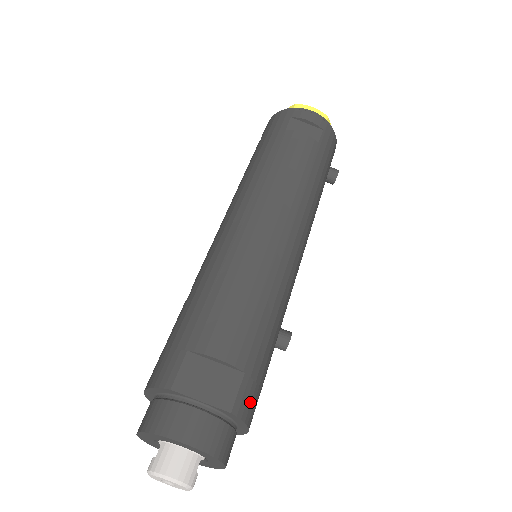
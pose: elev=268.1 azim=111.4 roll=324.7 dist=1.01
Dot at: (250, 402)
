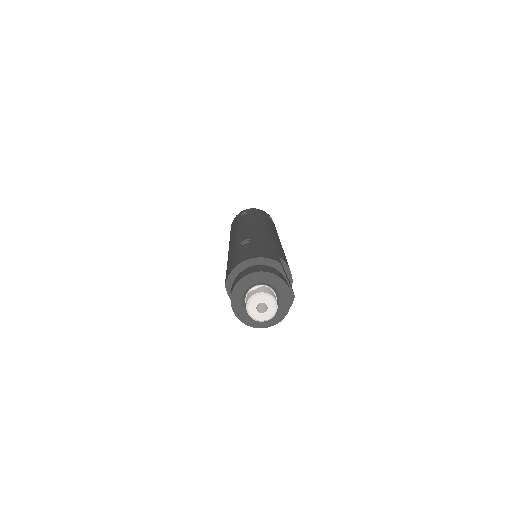
Dot at: occluded
